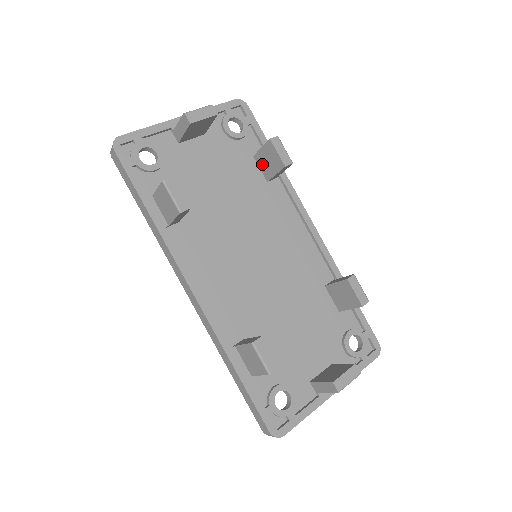
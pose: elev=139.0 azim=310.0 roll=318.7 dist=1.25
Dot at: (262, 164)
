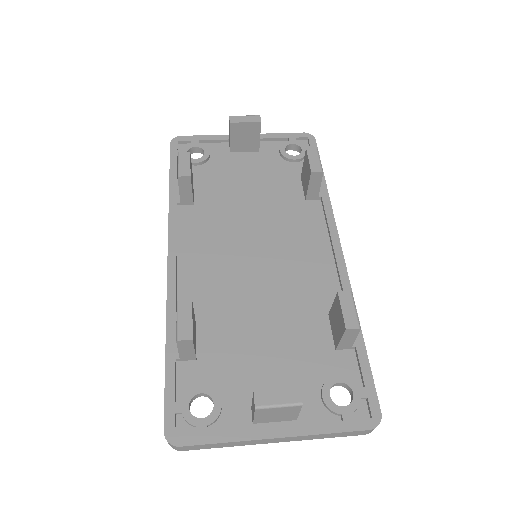
Dot at: (303, 181)
